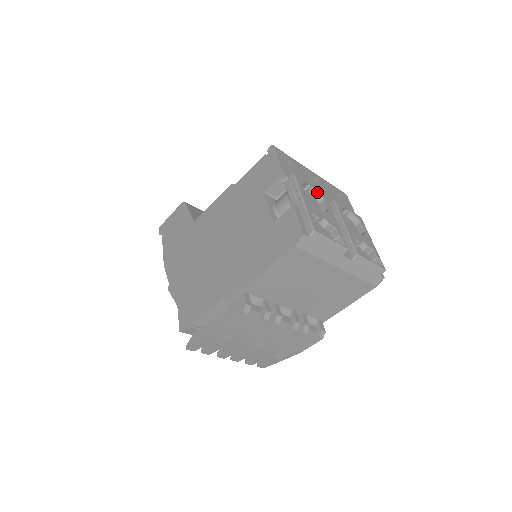
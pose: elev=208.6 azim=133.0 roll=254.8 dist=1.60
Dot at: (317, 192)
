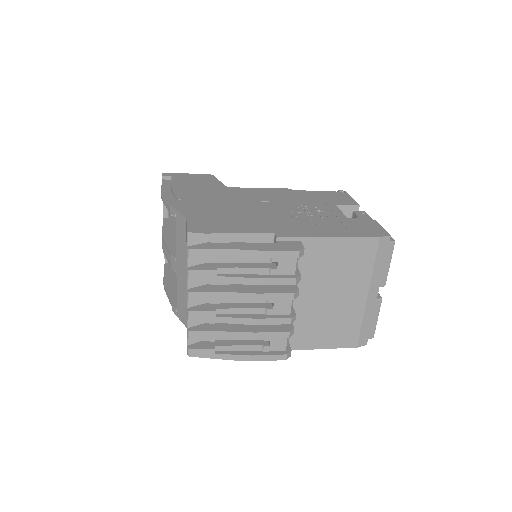
Dot at: occluded
